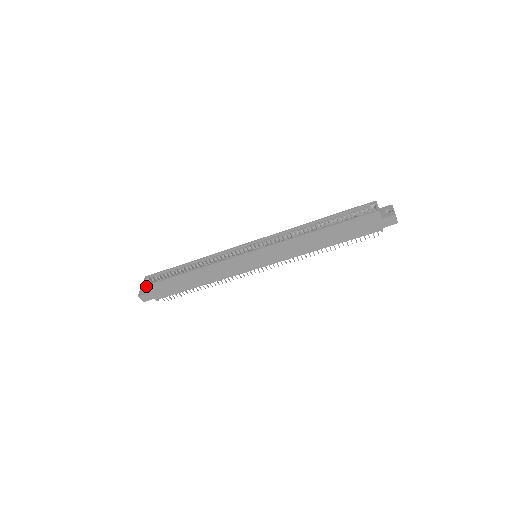
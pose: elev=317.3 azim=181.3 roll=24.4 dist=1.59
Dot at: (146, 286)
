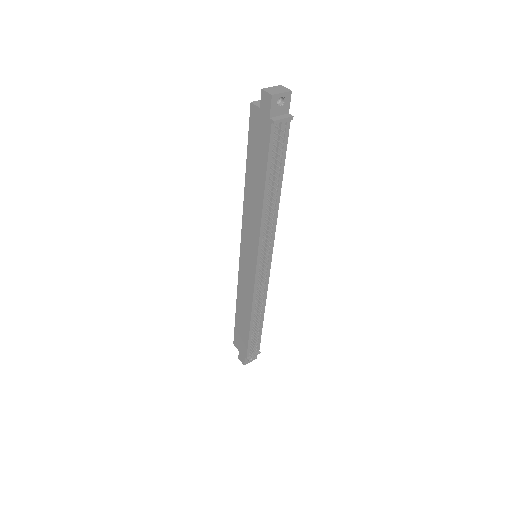
Dot at: (234, 341)
